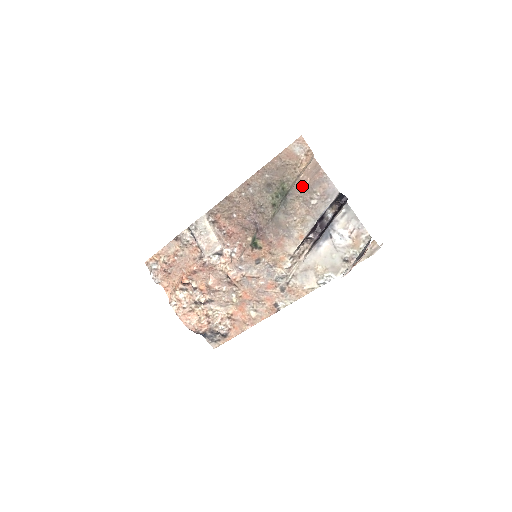
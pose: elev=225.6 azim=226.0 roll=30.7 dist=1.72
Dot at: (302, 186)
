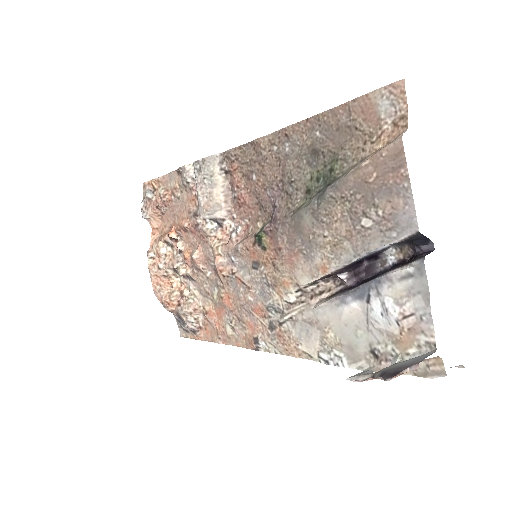
Dot at: (358, 182)
